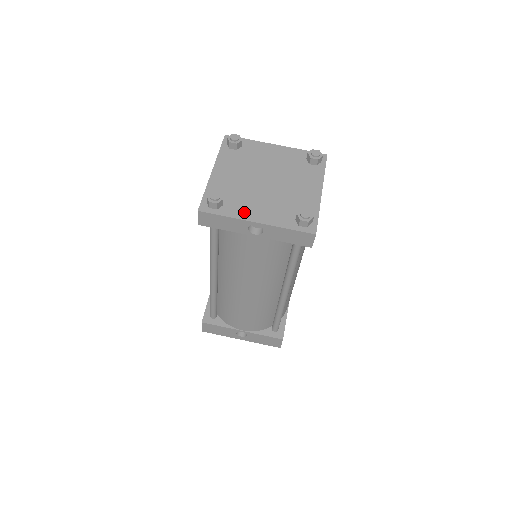
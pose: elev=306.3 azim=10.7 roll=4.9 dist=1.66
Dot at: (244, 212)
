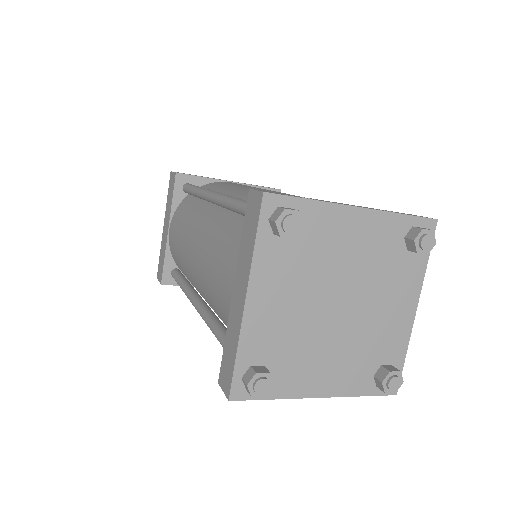
Dot at: (302, 383)
